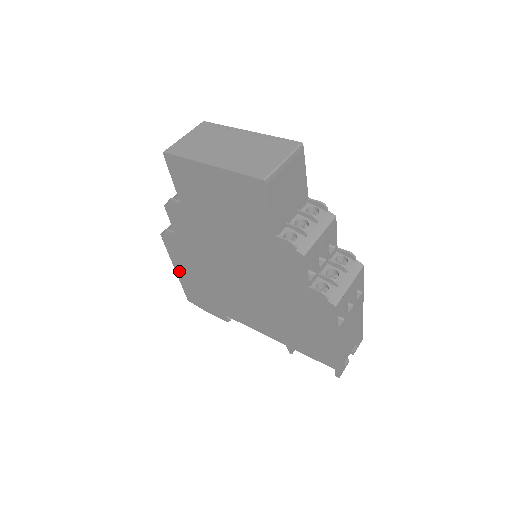
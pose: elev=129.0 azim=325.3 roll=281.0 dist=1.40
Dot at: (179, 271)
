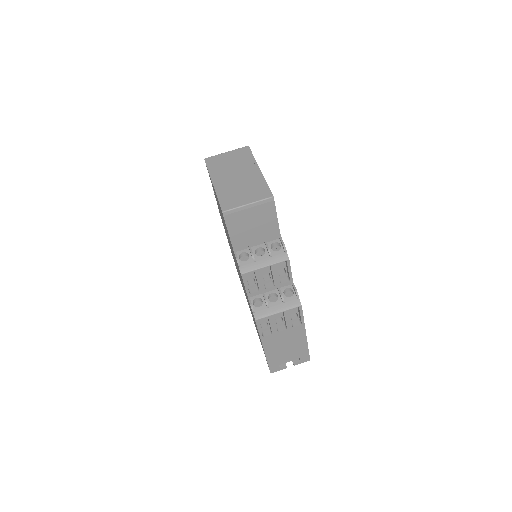
Dot at: occluded
